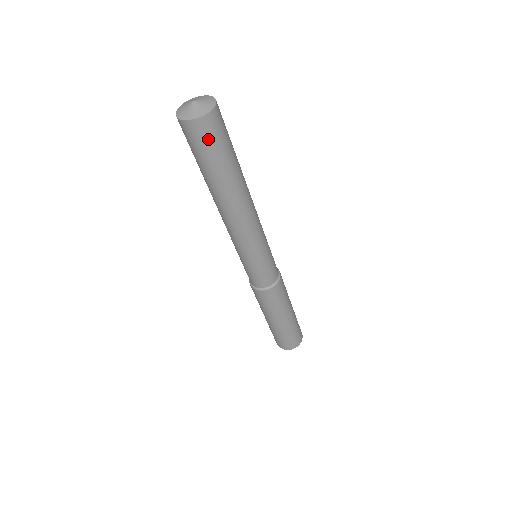
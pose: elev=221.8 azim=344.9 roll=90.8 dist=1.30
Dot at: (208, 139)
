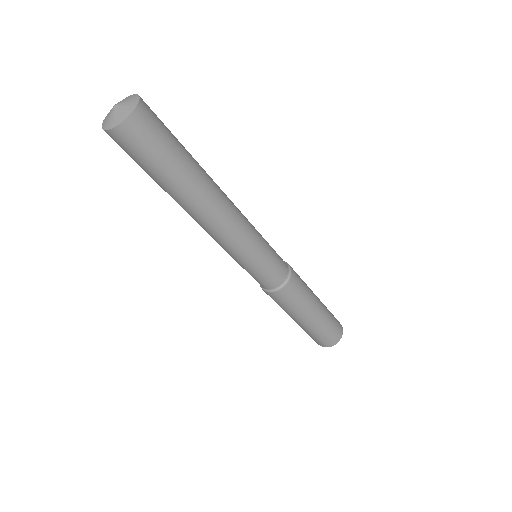
Dot at: (137, 147)
